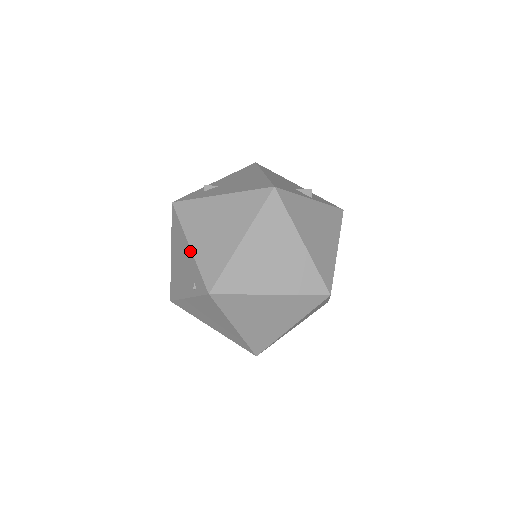
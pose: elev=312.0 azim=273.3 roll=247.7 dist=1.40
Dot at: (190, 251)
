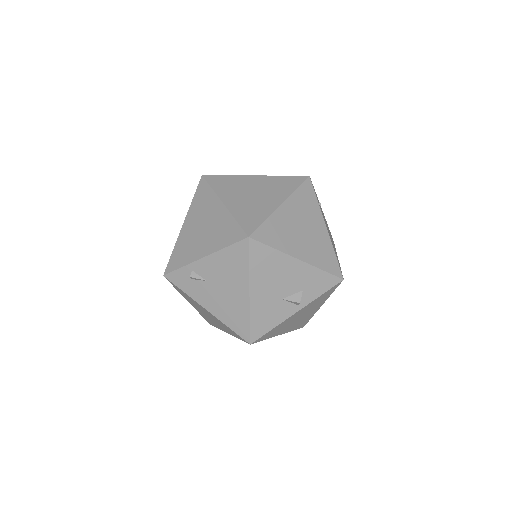
Dot at: occluded
